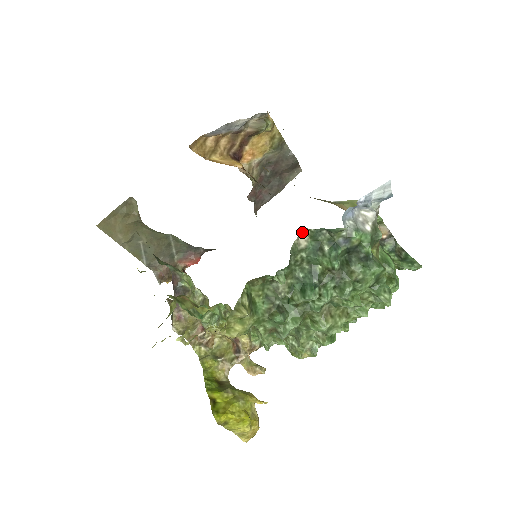
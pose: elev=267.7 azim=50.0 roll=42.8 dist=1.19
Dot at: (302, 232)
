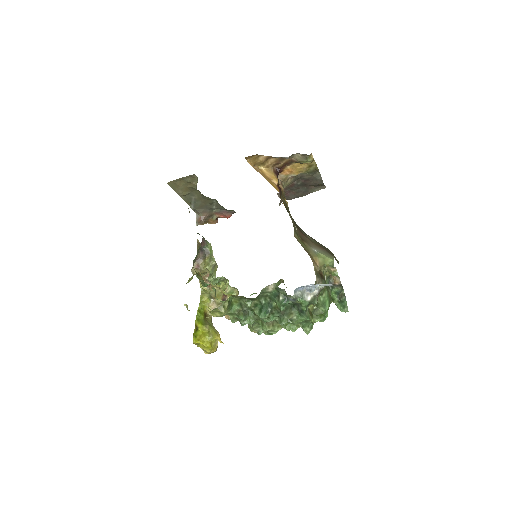
Dot at: (272, 284)
